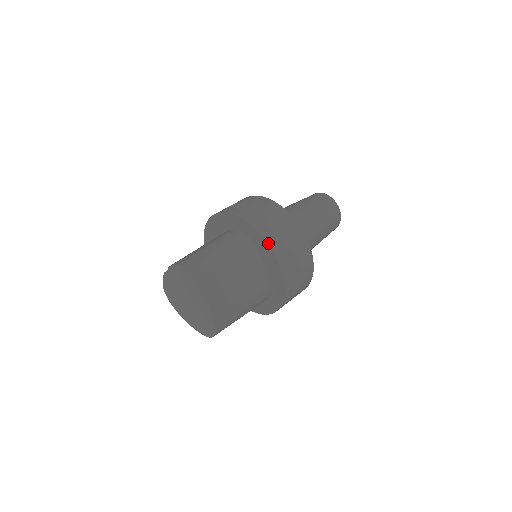
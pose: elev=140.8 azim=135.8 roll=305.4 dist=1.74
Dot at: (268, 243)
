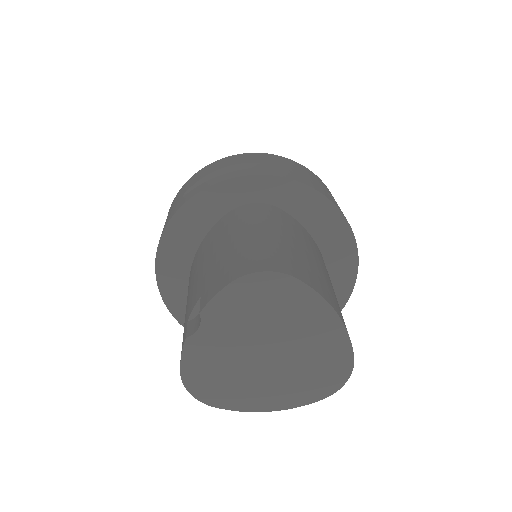
Dot at: (311, 186)
